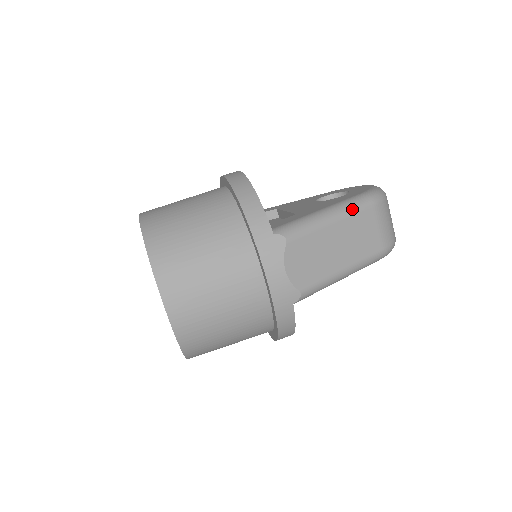
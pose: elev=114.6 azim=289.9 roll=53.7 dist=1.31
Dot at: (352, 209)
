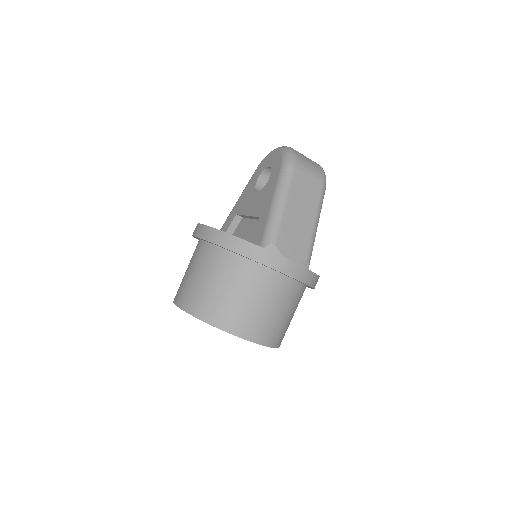
Dot at: (287, 185)
